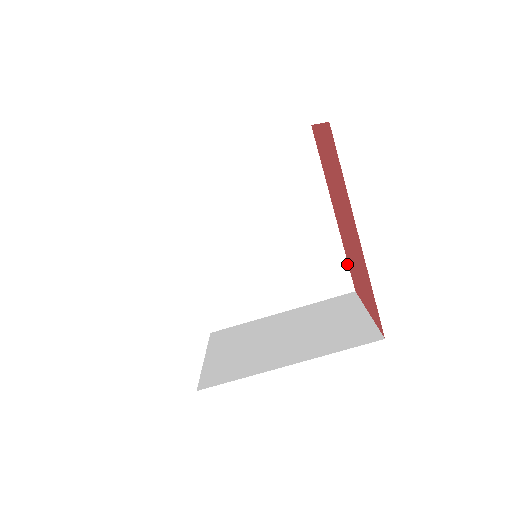
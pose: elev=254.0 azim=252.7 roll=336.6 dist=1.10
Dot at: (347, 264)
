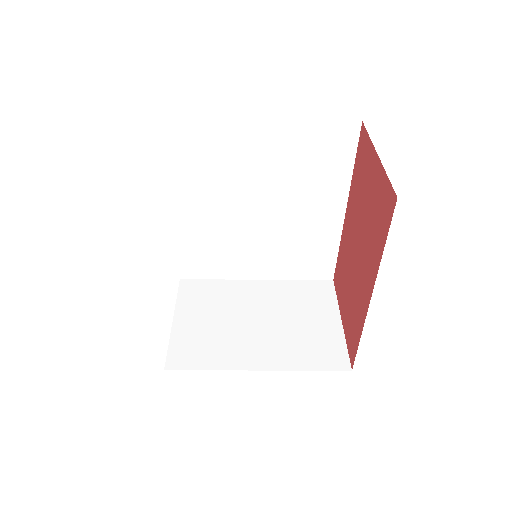
Dot at: (336, 257)
